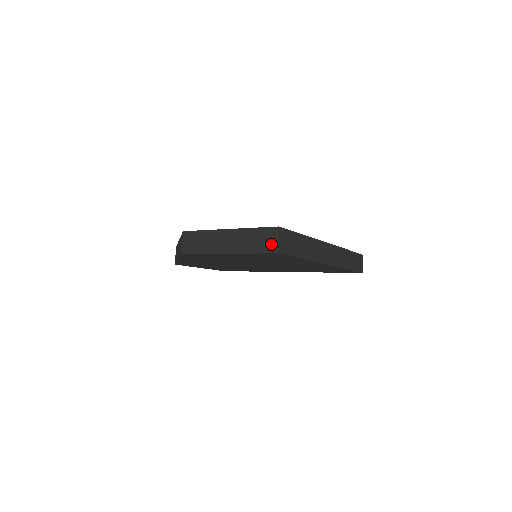
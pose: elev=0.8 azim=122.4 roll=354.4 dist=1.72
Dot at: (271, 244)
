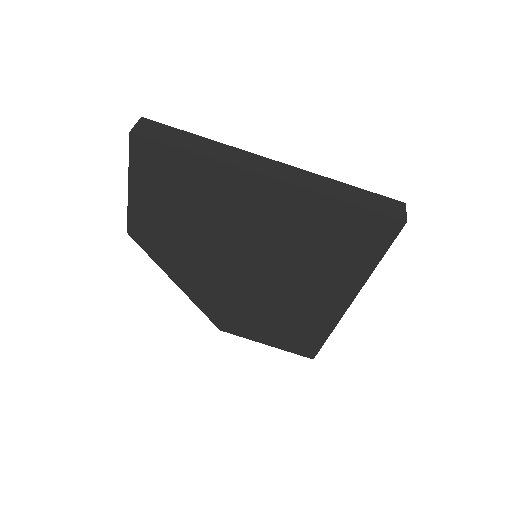
Dot at: occluded
